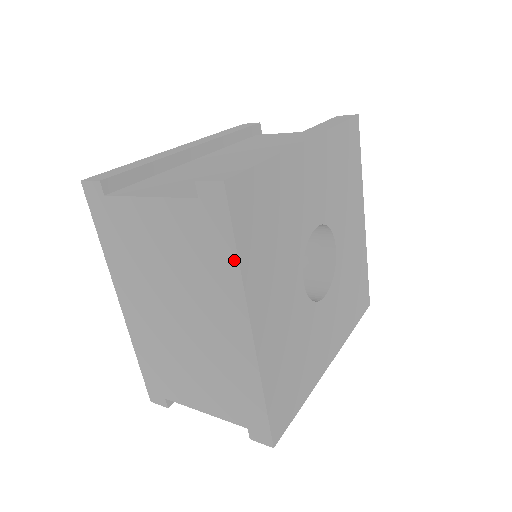
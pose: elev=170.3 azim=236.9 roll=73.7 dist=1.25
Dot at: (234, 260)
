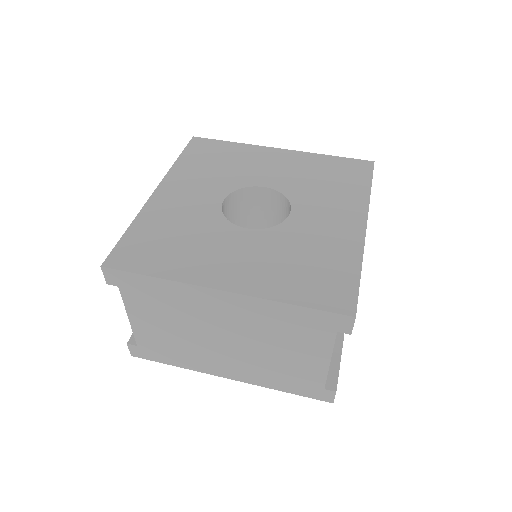
Dot at: (158, 281)
